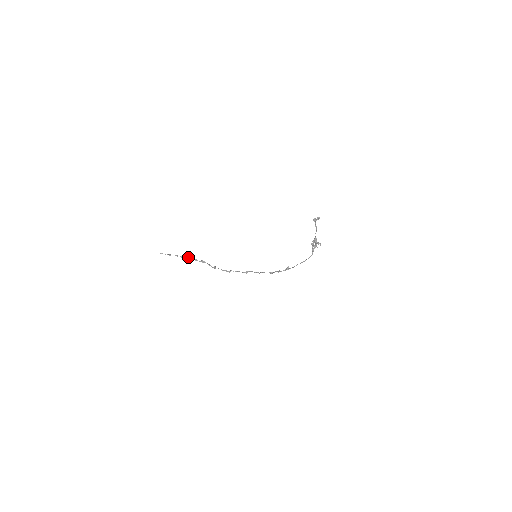
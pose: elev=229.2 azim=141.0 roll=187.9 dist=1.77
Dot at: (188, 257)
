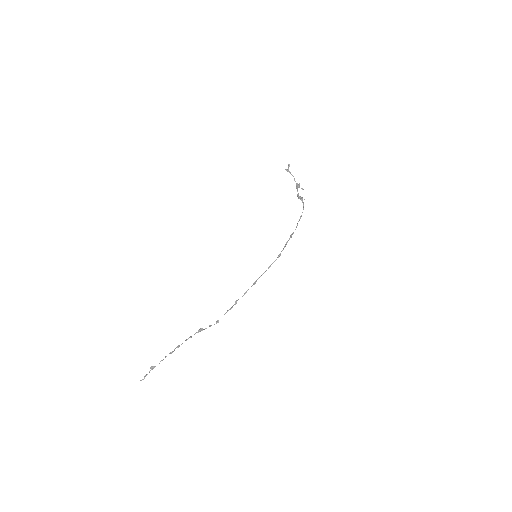
Dot at: (179, 345)
